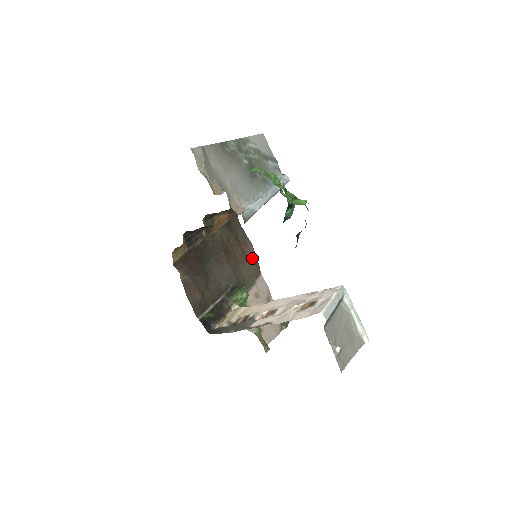
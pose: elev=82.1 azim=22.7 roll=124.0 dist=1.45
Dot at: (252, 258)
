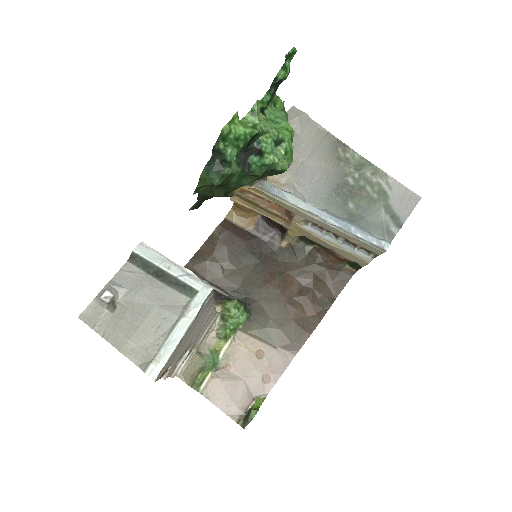
Dot at: (304, 328)
